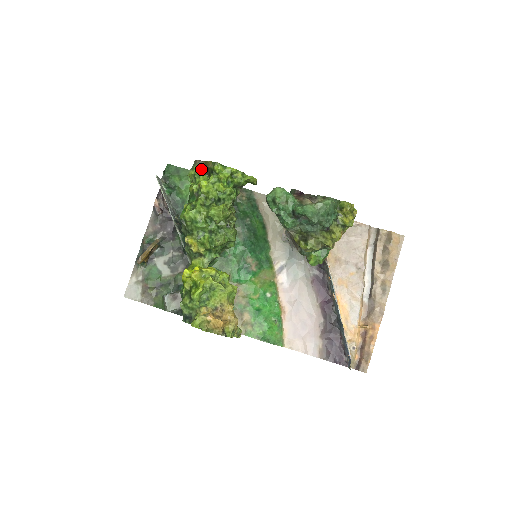
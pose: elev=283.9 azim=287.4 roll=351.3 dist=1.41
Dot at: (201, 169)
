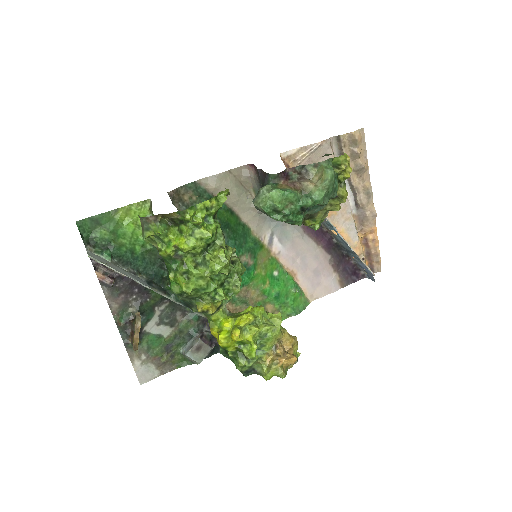
Dot at: (163, 226)
